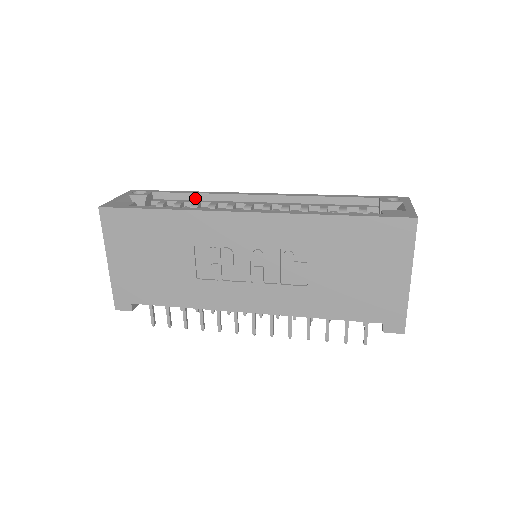
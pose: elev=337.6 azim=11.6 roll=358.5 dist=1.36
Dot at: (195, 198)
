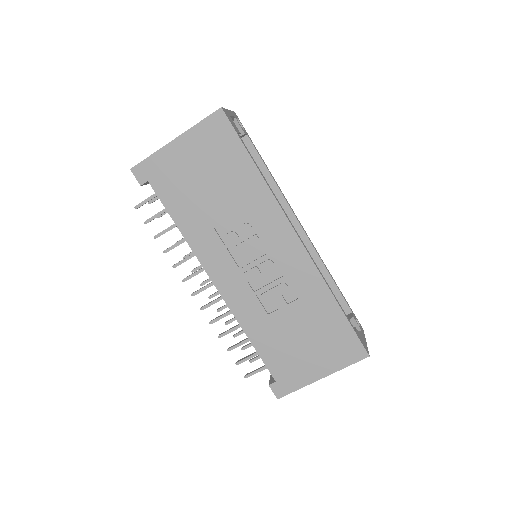
Dot at: (266, 175)
